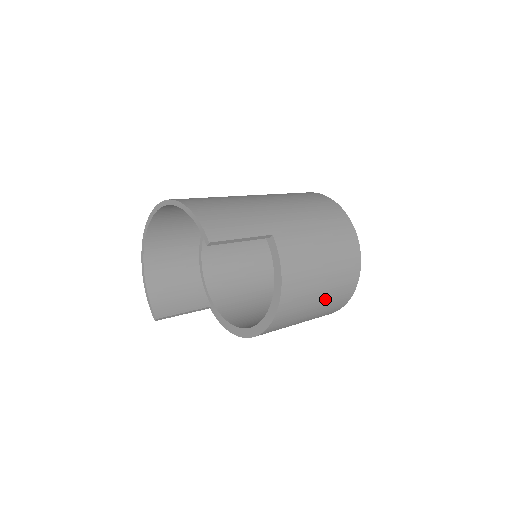
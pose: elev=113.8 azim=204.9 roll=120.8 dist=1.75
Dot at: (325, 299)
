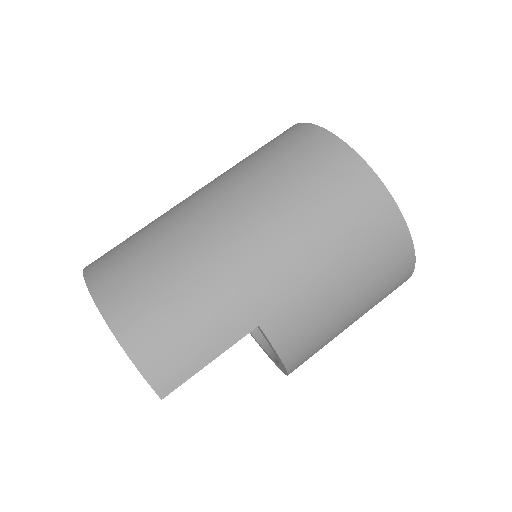
Dot at: occluded
